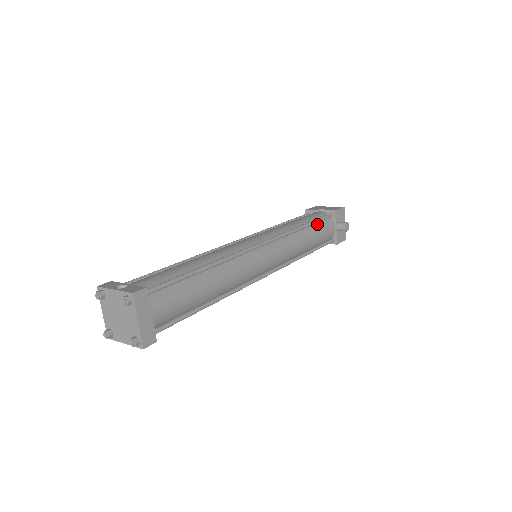
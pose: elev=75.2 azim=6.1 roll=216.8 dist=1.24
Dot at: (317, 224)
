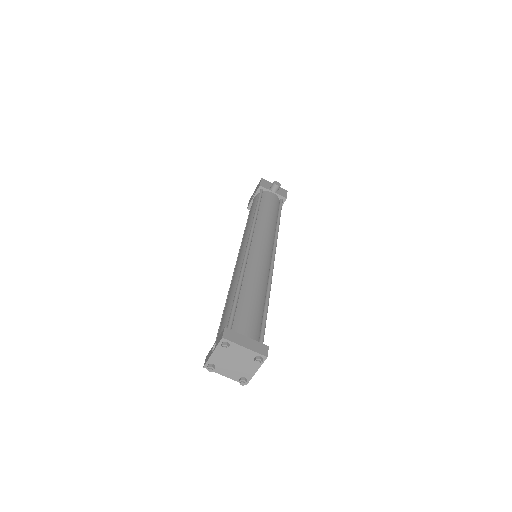
Dot at: (261, 203)
